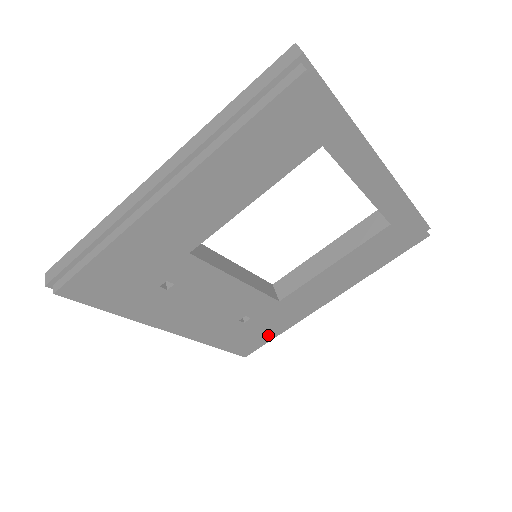
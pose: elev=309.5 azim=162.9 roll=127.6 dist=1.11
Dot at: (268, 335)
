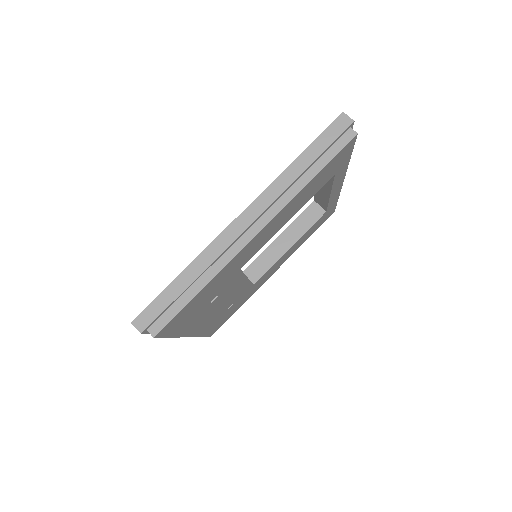
Dot at: (232, 313)
